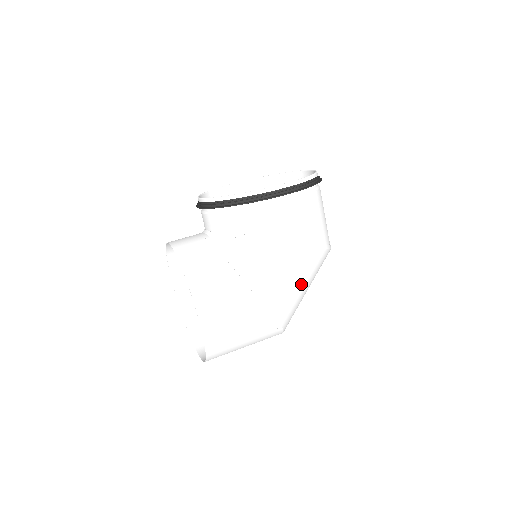
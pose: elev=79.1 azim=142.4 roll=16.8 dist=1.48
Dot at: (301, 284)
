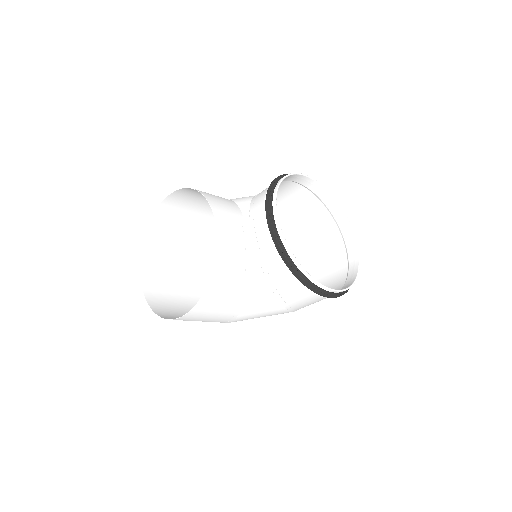
Dot at: occluded
